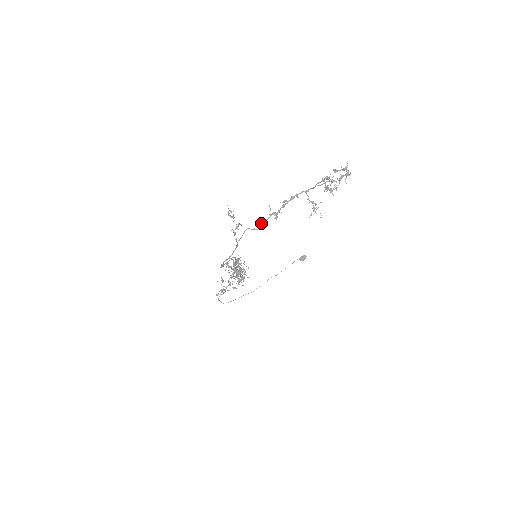
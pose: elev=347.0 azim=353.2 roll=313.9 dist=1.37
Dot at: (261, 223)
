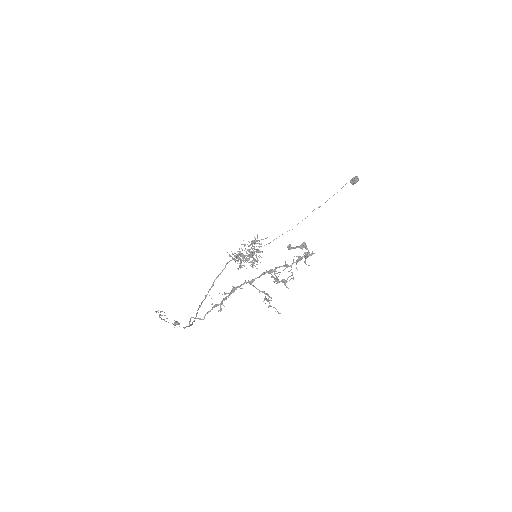
Dot at: occluded
